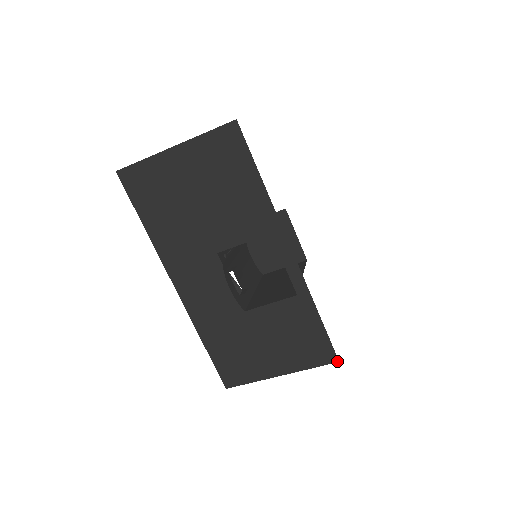
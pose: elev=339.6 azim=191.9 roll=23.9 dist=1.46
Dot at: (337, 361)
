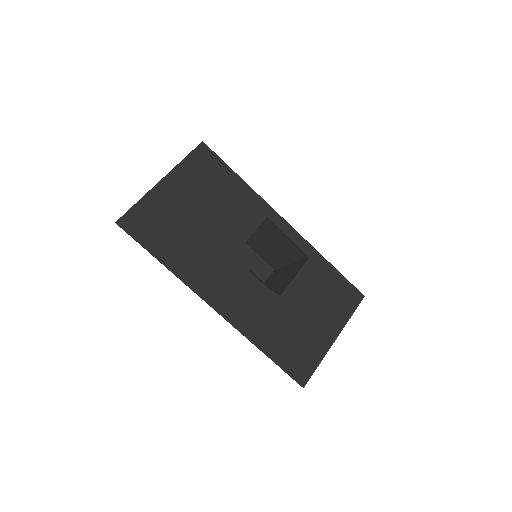
Dot at: (363, 297)
